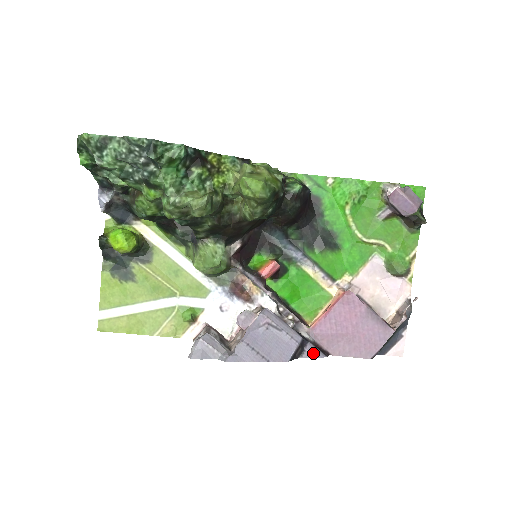
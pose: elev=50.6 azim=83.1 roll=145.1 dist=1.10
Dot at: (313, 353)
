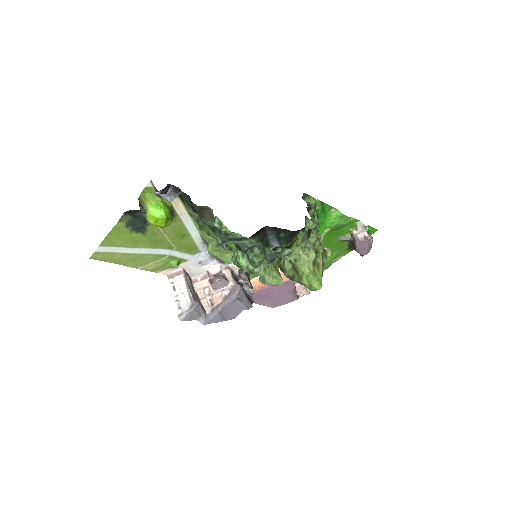
Dot at: (248, 307)
